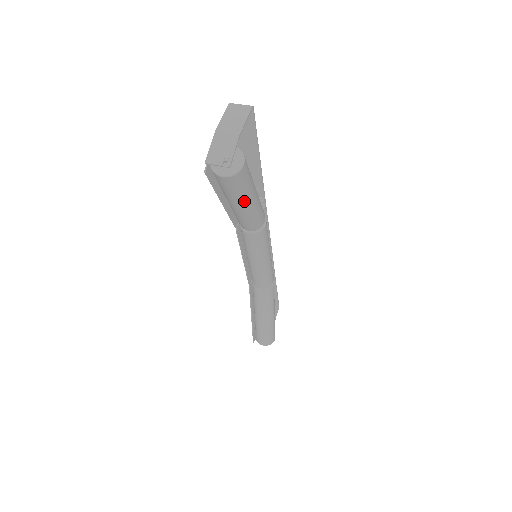
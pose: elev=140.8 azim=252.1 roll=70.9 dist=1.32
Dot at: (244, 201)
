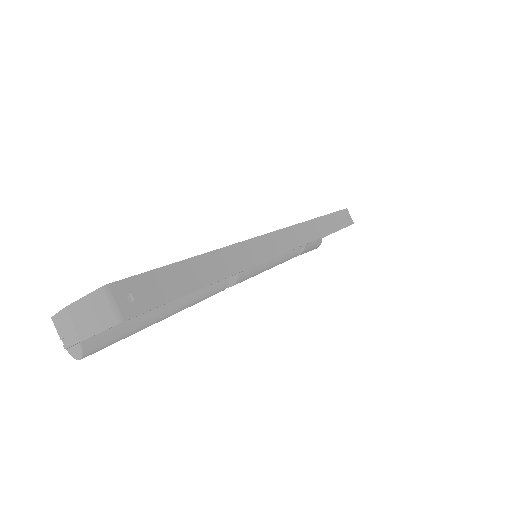
Dot at: occluded
